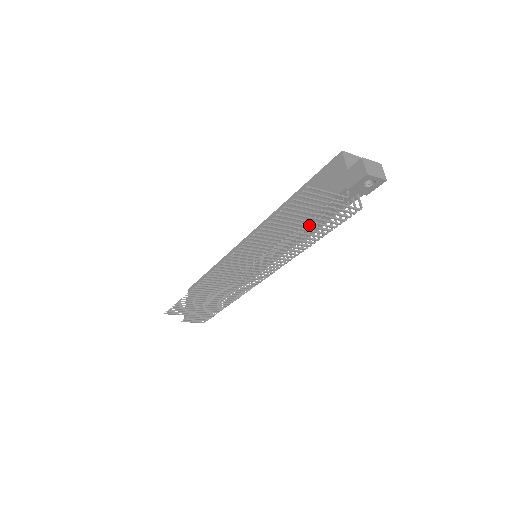
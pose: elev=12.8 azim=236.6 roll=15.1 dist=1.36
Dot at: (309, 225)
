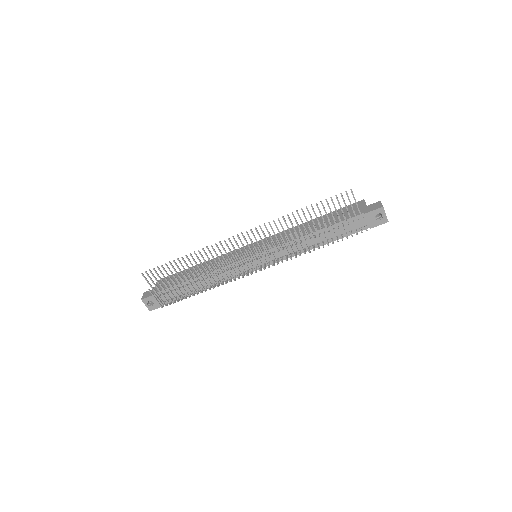
Dot at: occluded
